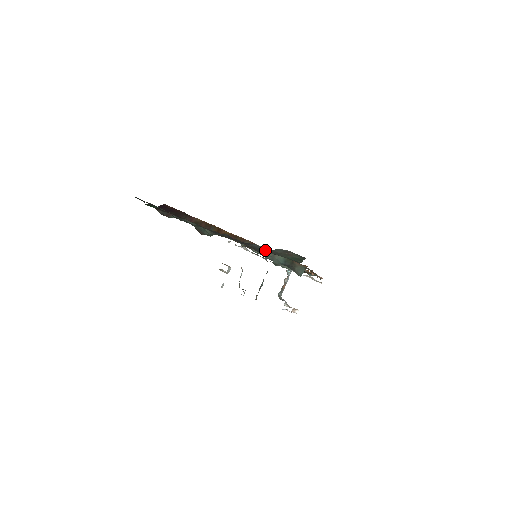
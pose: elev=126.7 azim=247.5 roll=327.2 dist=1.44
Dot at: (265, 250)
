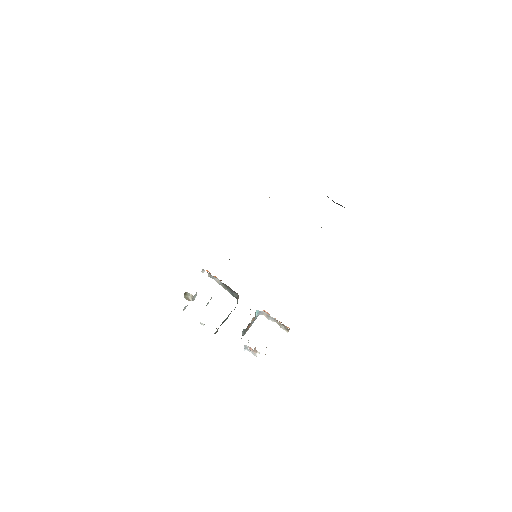
Dot at: occluded
